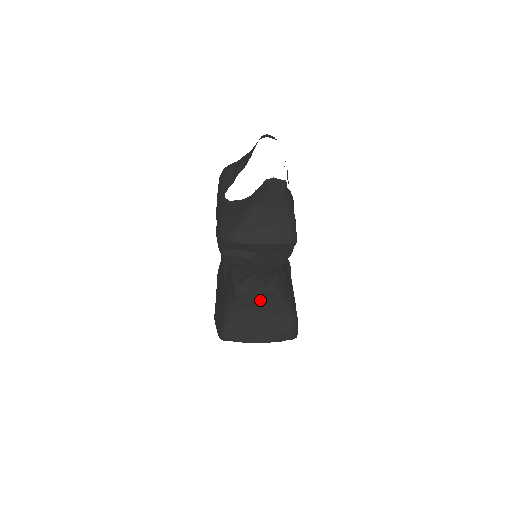
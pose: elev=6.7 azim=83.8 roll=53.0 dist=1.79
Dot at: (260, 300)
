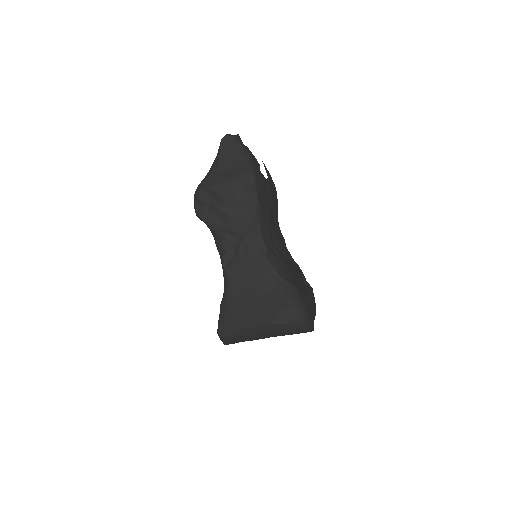
Dot at: (251, 274)
